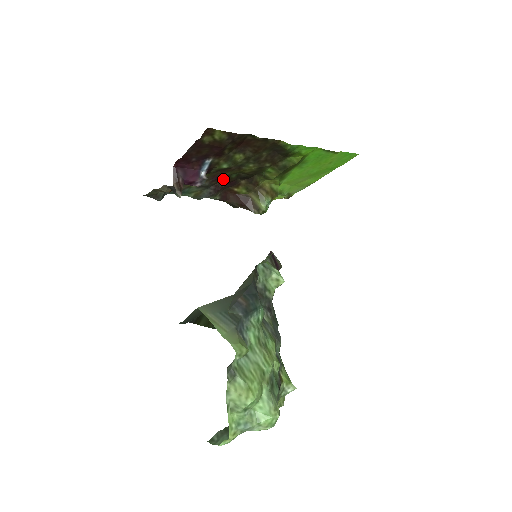
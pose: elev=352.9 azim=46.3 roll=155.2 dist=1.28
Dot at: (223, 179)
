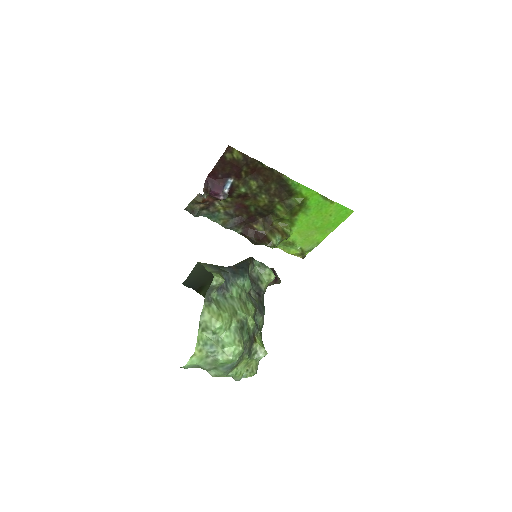
Dot at: (244, 211)
